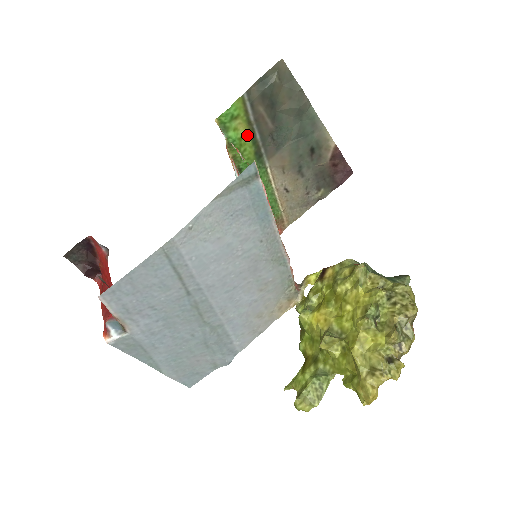
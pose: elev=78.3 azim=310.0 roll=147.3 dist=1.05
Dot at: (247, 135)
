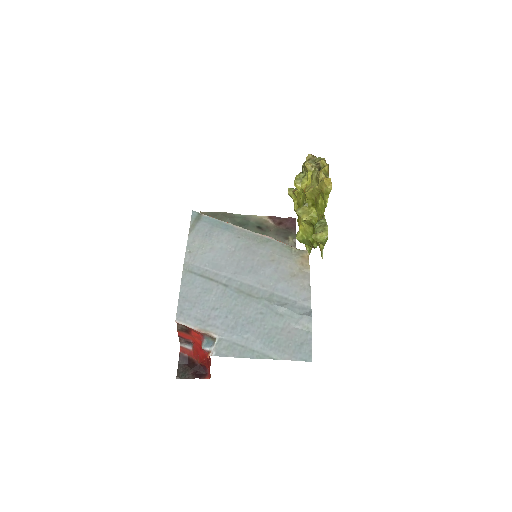
Dot at: occluded
